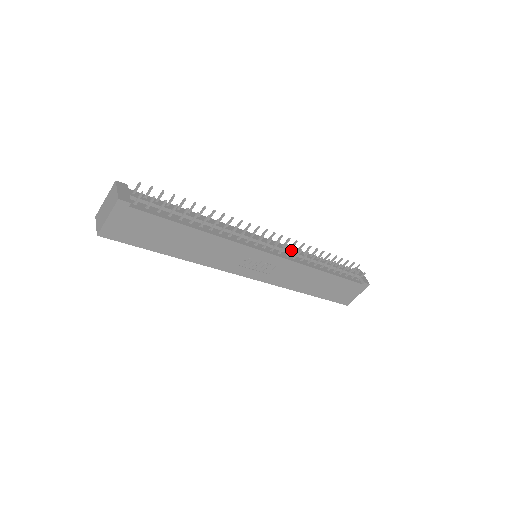
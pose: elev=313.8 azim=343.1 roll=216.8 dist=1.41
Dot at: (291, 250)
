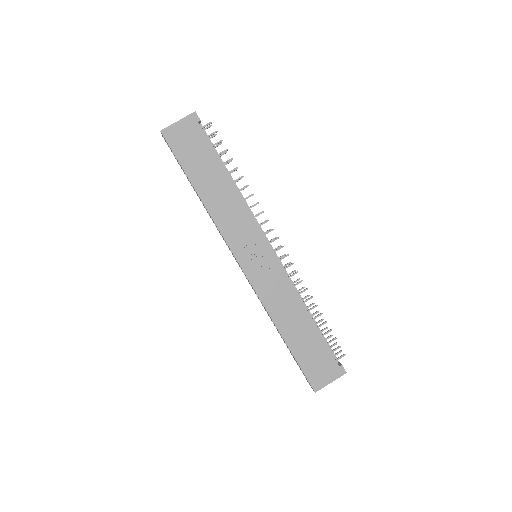
Dot at: (289, 264)
